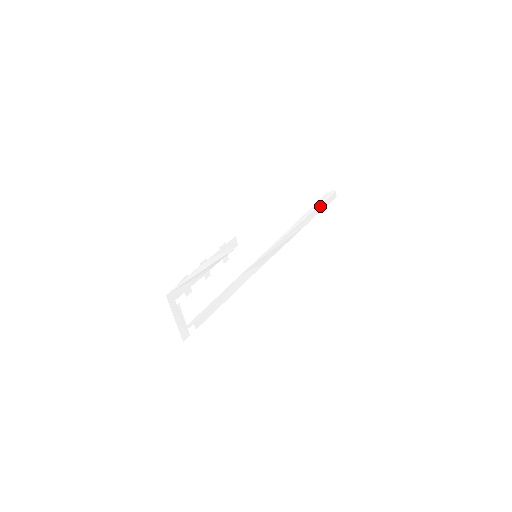
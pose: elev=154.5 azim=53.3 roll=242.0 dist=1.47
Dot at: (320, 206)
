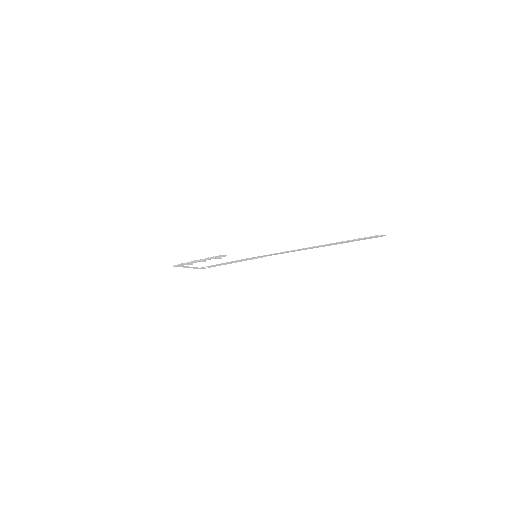
Dot at: (351, 240)
